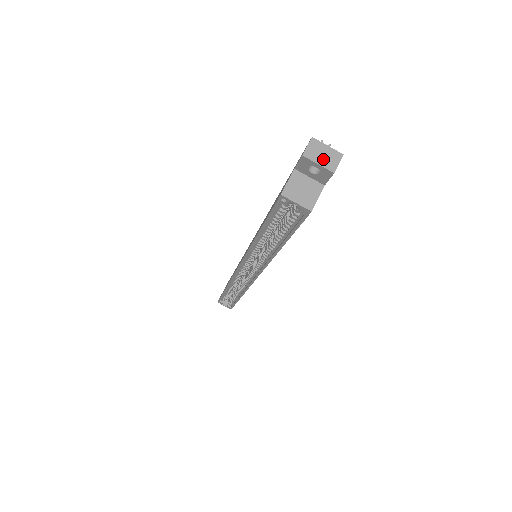
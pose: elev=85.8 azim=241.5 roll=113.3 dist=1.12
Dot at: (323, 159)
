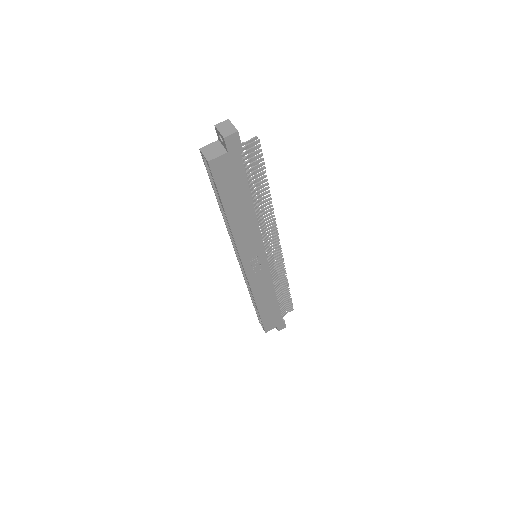
Dot at: (224, 130)
